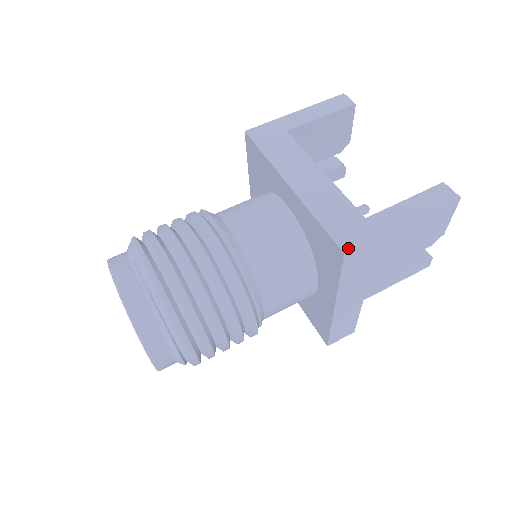
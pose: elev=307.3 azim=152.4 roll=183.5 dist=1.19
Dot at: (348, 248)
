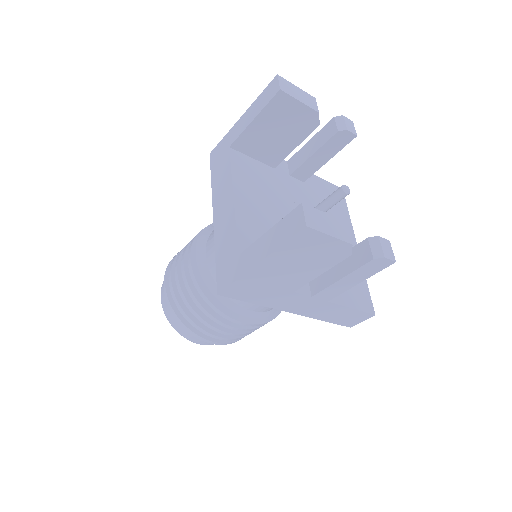
Dot at: (220, 289)
